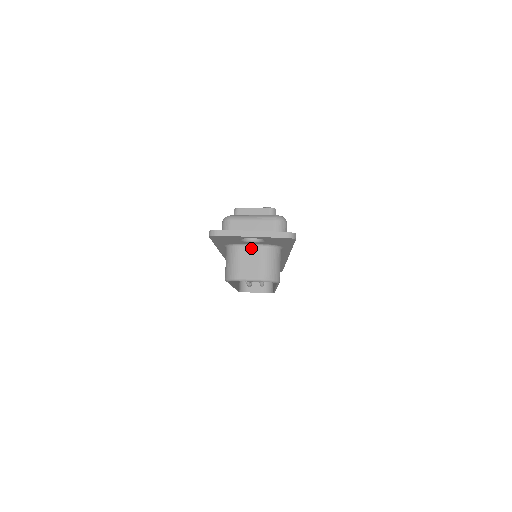
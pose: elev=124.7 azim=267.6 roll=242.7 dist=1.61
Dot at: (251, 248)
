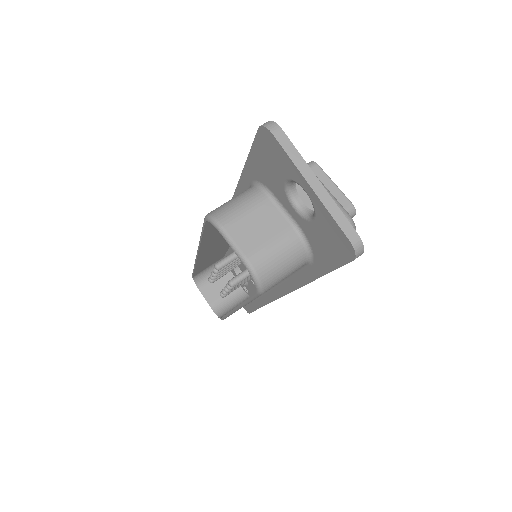
Dot at: (280, 215)
